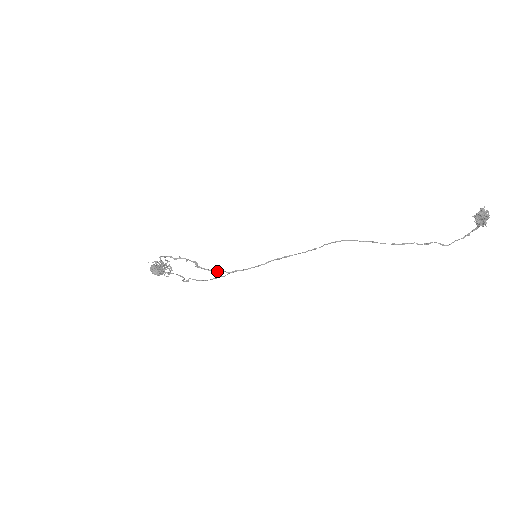
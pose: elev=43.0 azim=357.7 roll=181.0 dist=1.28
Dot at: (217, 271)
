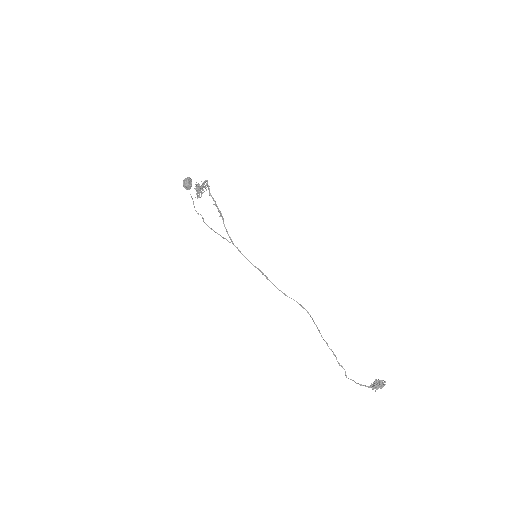
Dot at: (228, 234)
